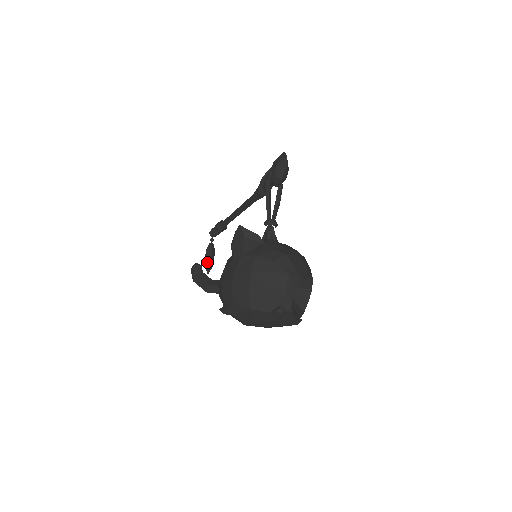
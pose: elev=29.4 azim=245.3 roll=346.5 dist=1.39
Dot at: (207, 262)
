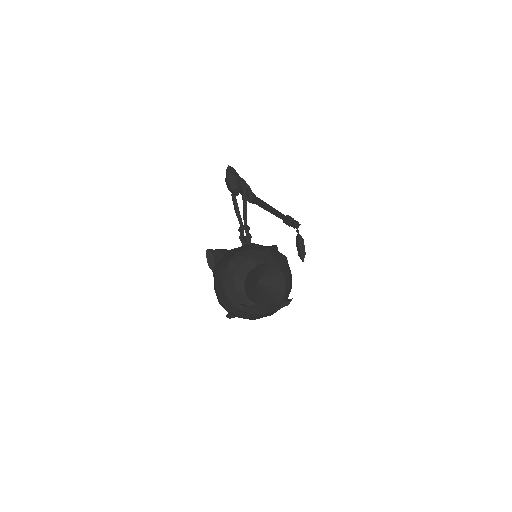
Dot at: (298, 253)
